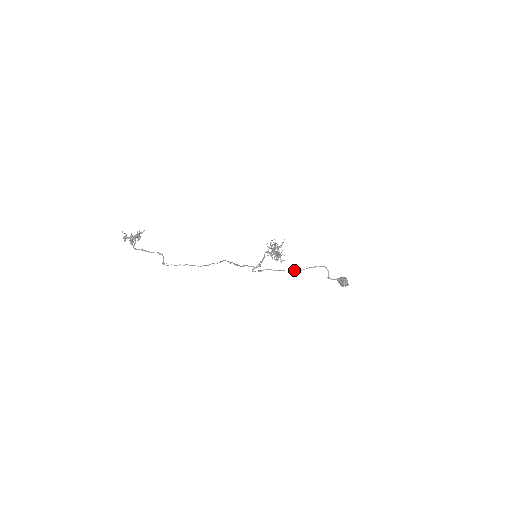
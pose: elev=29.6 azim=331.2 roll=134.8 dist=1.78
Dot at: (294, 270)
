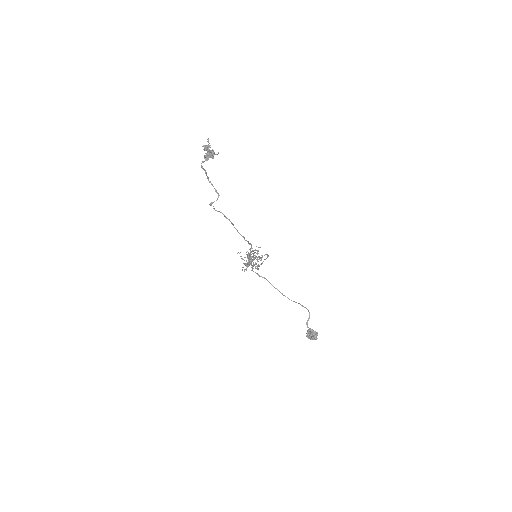
Dot at: occluded
